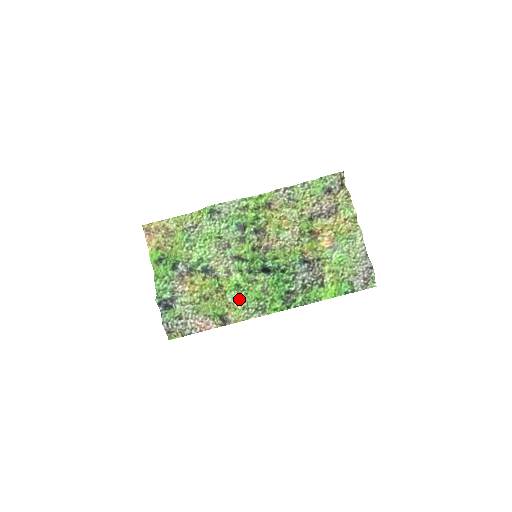
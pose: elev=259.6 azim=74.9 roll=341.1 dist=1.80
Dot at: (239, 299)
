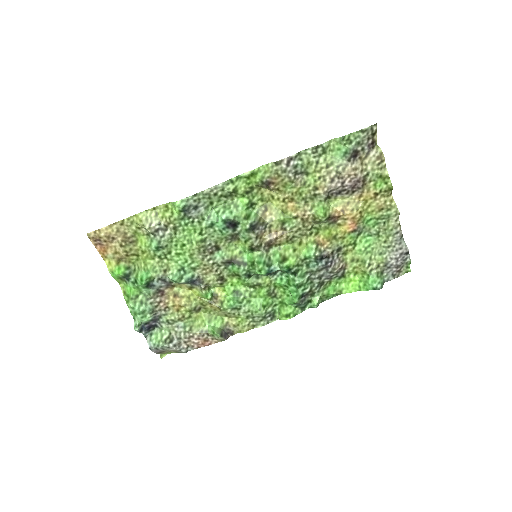
Dot at: (240, 309)
